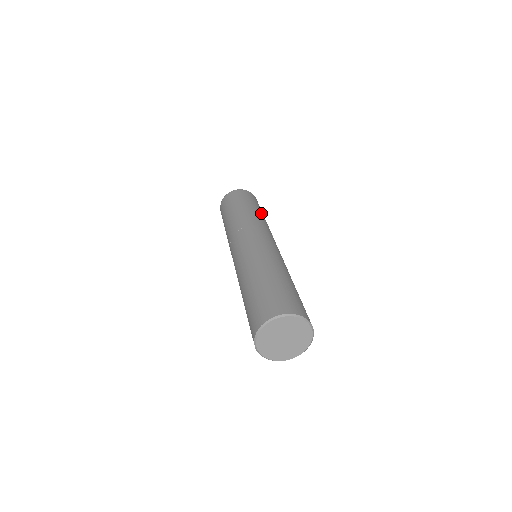
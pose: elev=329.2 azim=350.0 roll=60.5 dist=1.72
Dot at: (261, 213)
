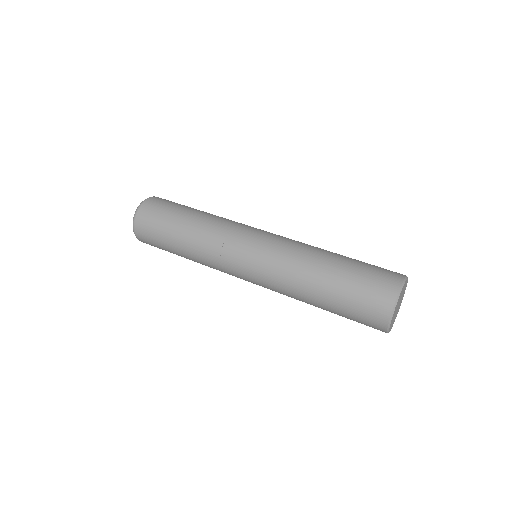
Dot at: occluded
